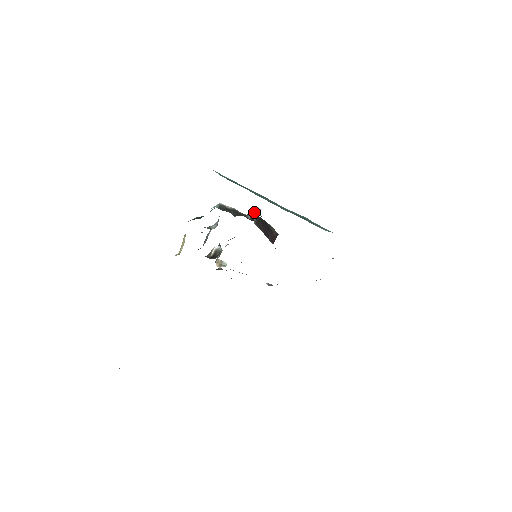
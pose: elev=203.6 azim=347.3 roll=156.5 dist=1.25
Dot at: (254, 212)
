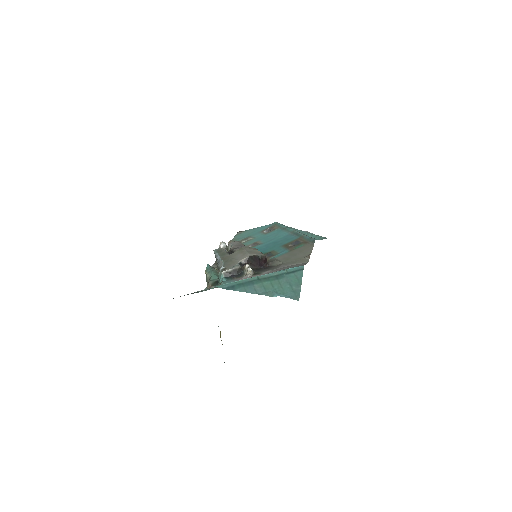
Dot at: (247, 268)
